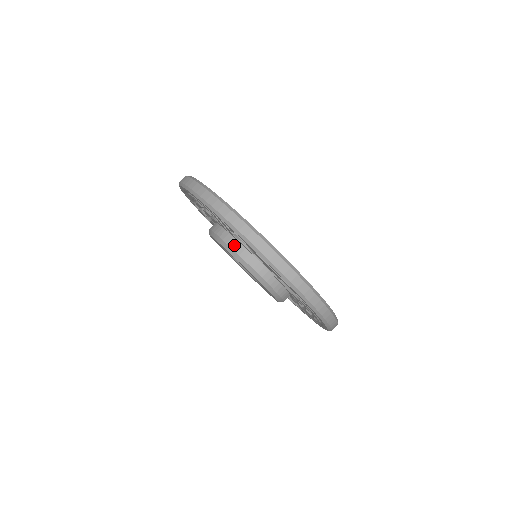
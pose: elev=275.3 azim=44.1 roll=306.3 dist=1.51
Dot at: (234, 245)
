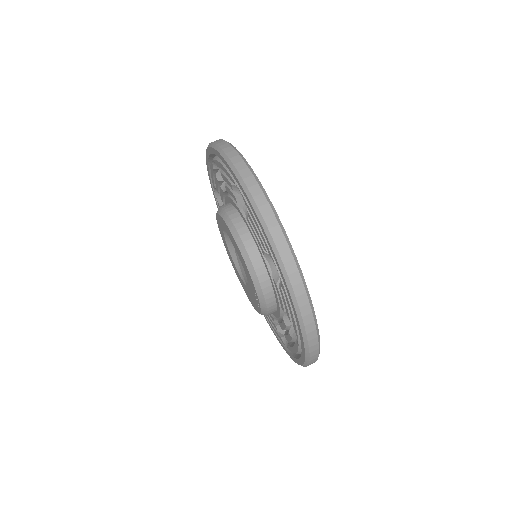
Dot at: occluded
